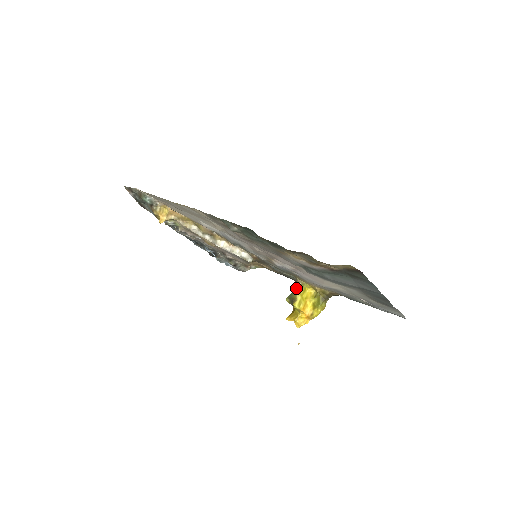
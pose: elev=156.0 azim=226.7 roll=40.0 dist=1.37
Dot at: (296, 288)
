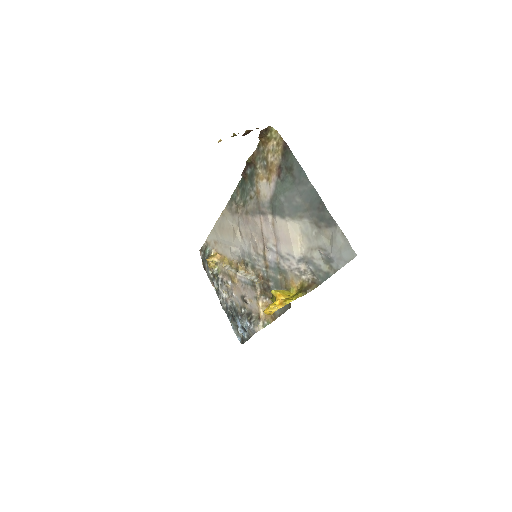
Dot at: occluded
